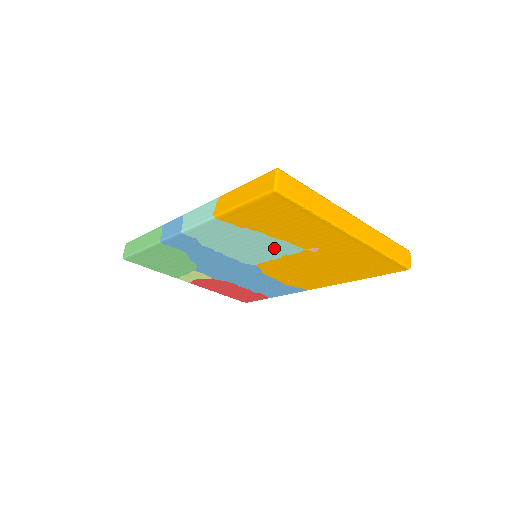
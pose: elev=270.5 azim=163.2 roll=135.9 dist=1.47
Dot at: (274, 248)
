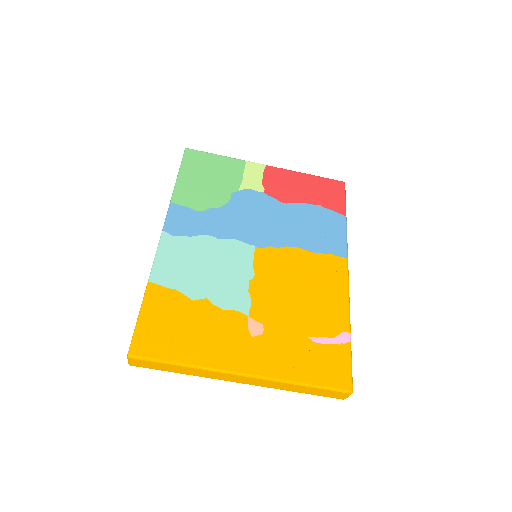
Dot at: occluded
